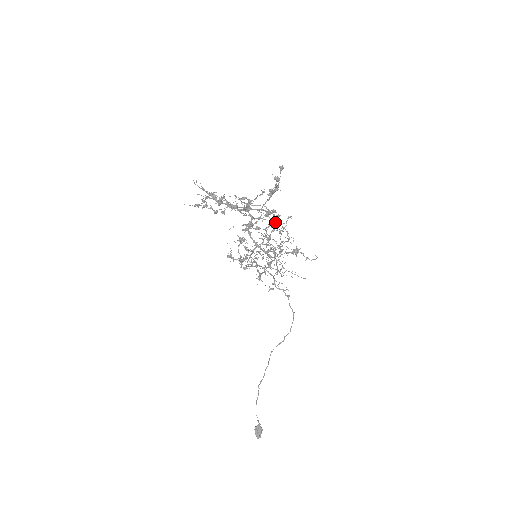
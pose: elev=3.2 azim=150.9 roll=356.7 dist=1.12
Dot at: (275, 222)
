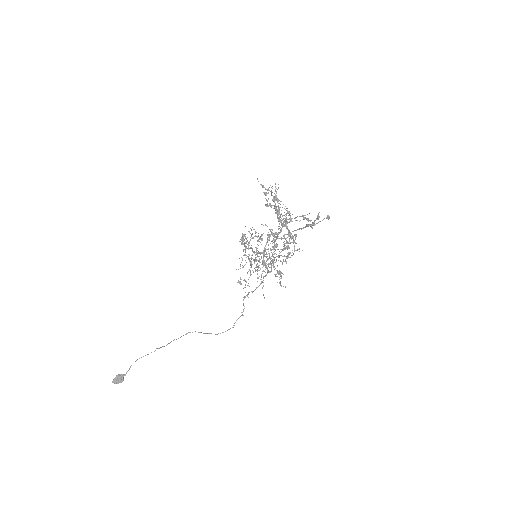
Dot at: (289, 248)
